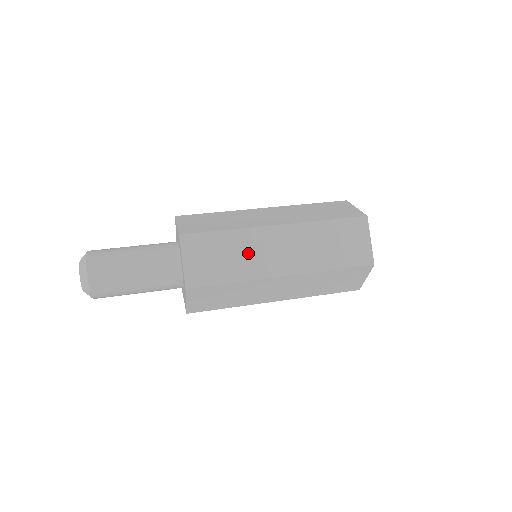
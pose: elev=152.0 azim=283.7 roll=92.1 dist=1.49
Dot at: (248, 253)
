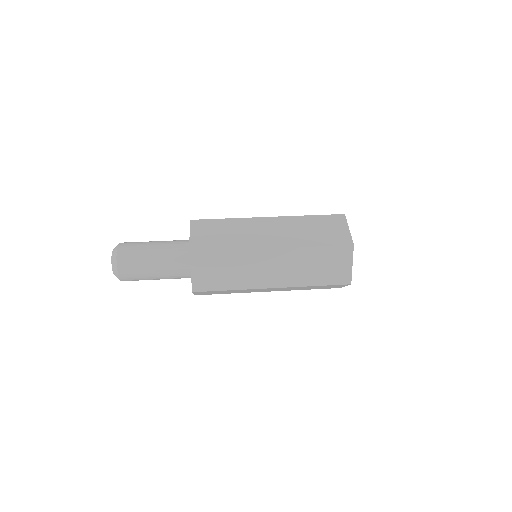
Dot at: (243, 233)
